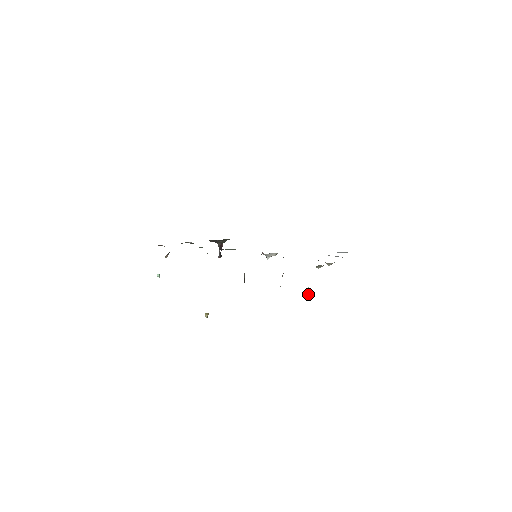
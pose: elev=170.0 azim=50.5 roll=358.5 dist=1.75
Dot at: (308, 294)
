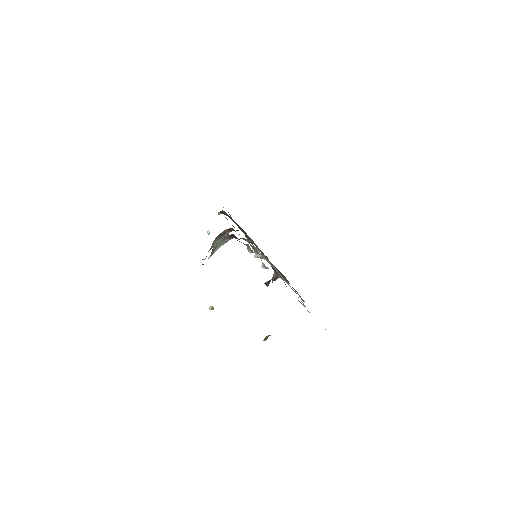
Dot at: (264, 339)
